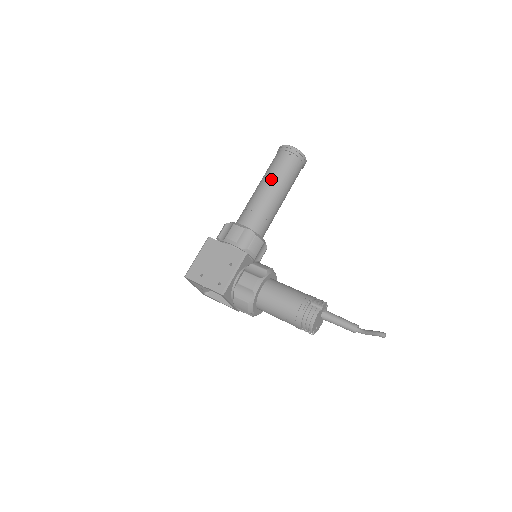
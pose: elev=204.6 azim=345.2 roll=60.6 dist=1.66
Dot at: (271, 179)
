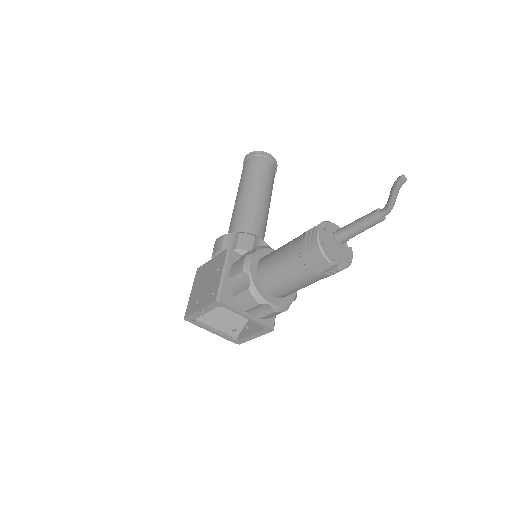
Dot at: (240, 187)
